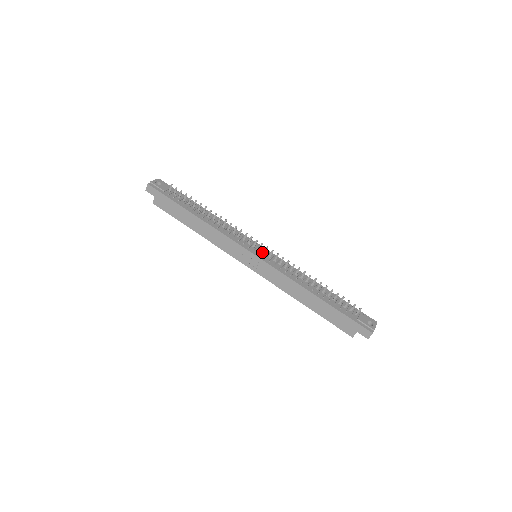
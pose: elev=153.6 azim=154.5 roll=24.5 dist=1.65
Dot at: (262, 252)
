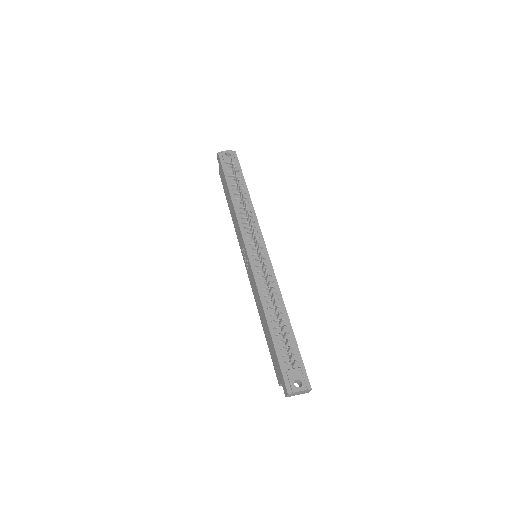
Dot at: occluded
